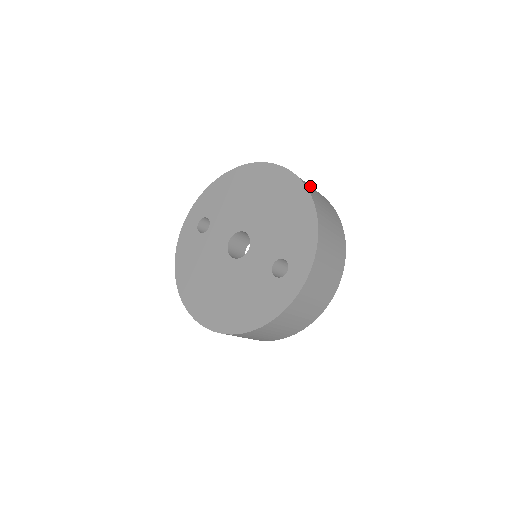
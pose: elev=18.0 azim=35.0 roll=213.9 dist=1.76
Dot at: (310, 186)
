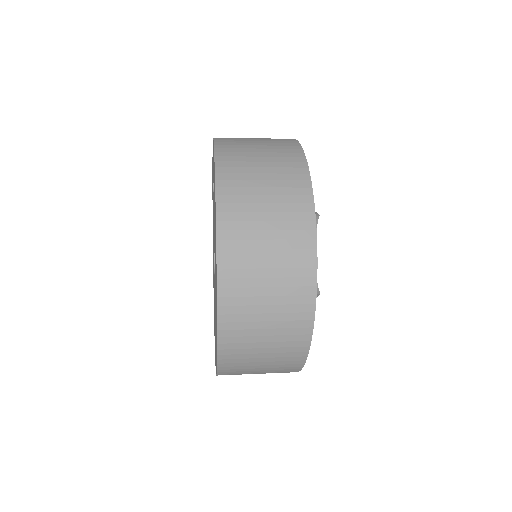
Dot at: (259, 304)
